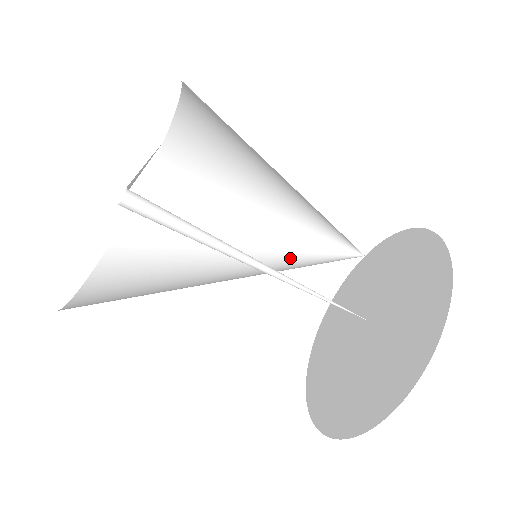
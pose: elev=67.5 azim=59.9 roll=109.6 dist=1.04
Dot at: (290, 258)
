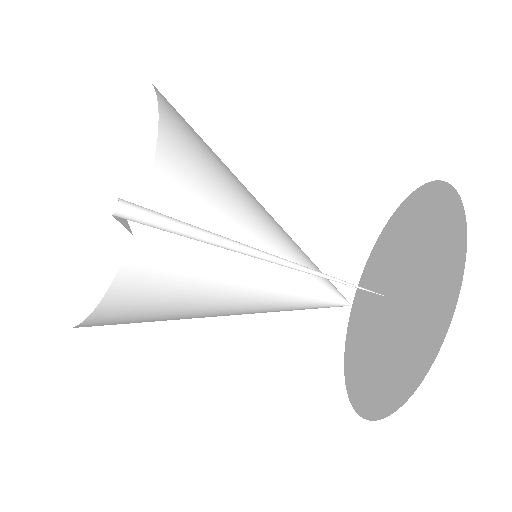
Dot at: occluded
